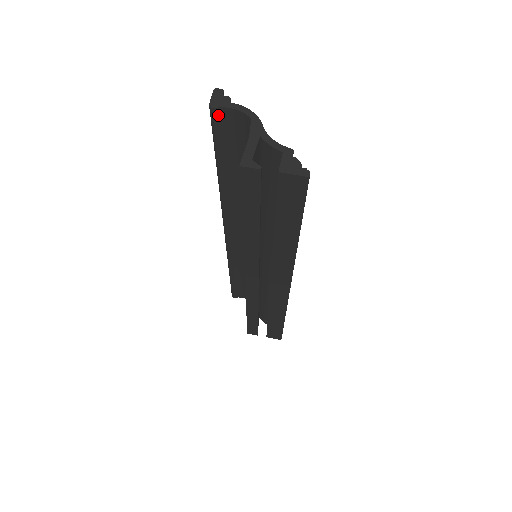
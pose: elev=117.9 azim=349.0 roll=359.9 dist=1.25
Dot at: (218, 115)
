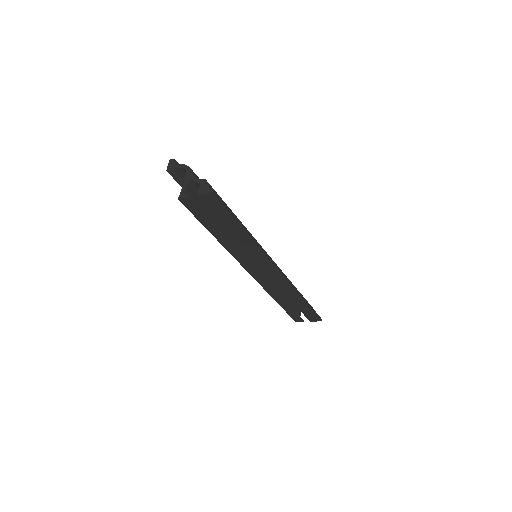
Dot at: (174, 174)
